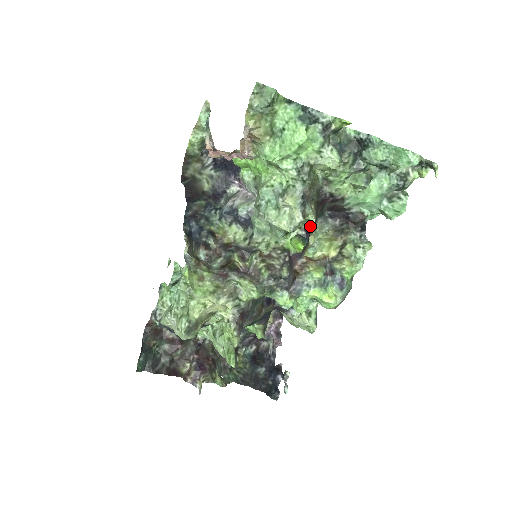
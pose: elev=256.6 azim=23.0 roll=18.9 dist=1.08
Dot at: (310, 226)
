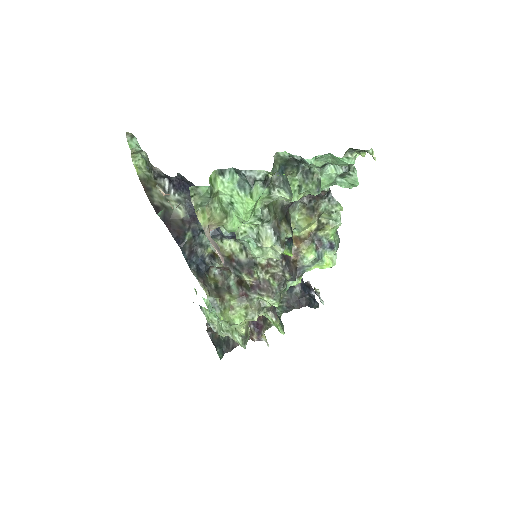
Dot at: (289, 237)
